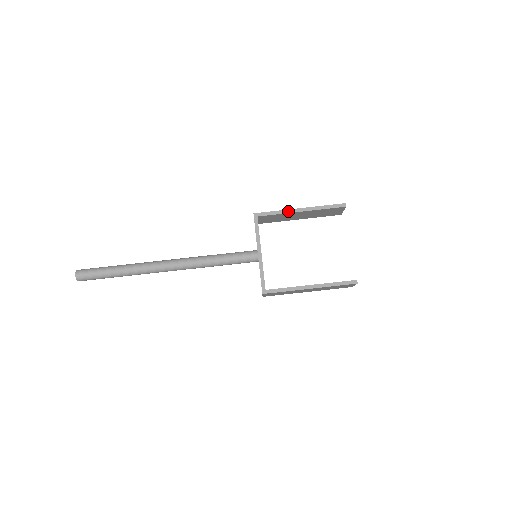
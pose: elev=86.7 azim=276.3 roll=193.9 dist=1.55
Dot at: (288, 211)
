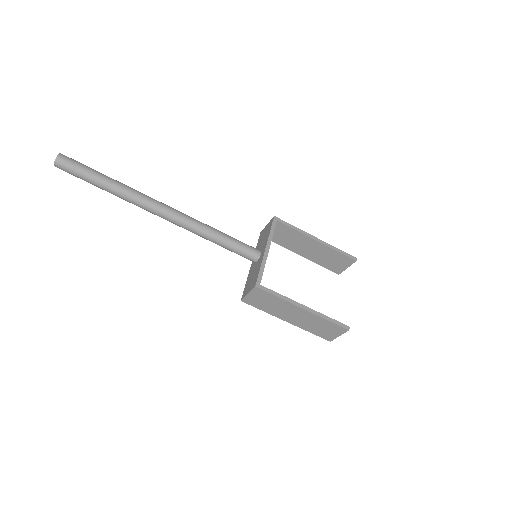
Dot at: (306, 233)
